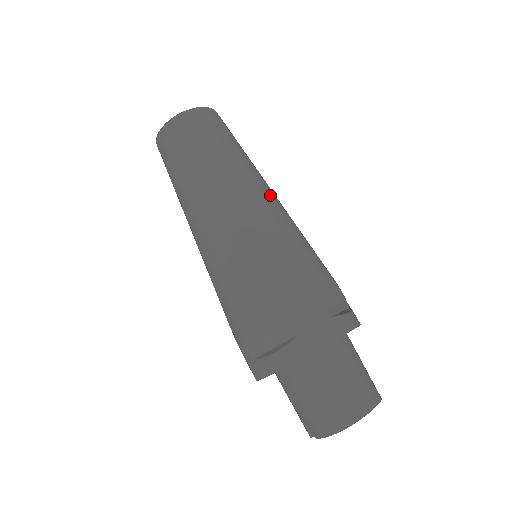
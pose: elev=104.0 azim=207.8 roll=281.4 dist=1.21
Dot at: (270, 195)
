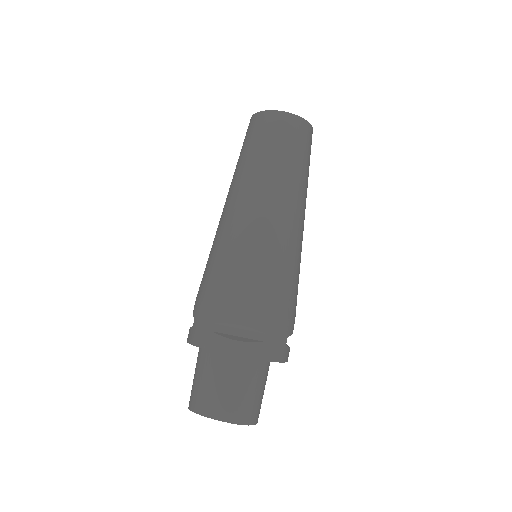
Dot at: (259, 211)
